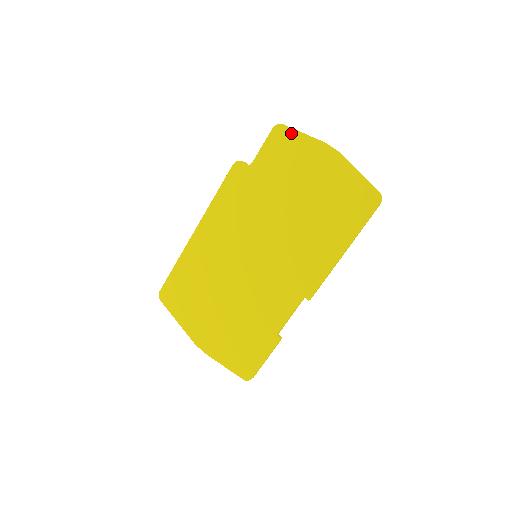
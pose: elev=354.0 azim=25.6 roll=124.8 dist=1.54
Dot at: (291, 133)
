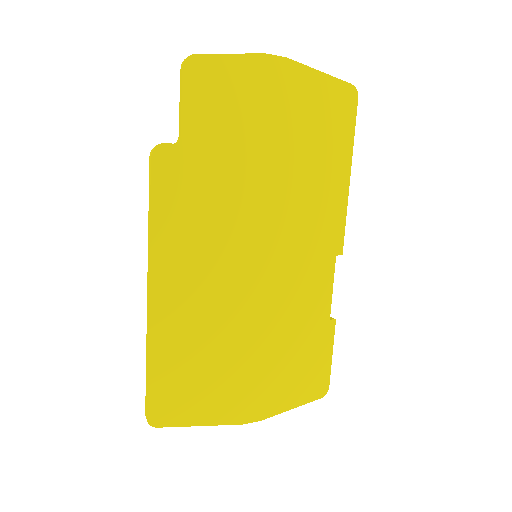
Dot at: (214, 62)
